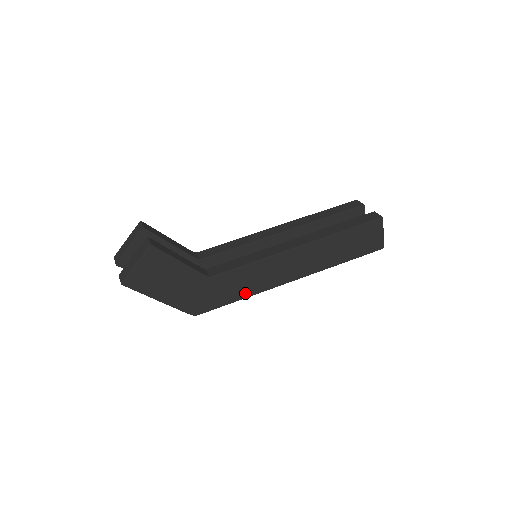
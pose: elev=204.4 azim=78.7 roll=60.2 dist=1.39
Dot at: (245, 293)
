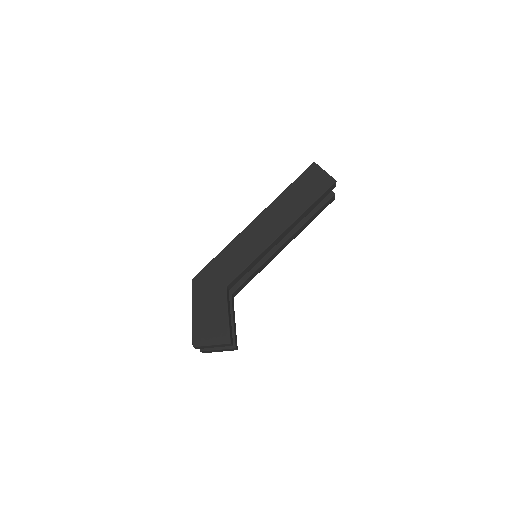
Dot at: occluded
